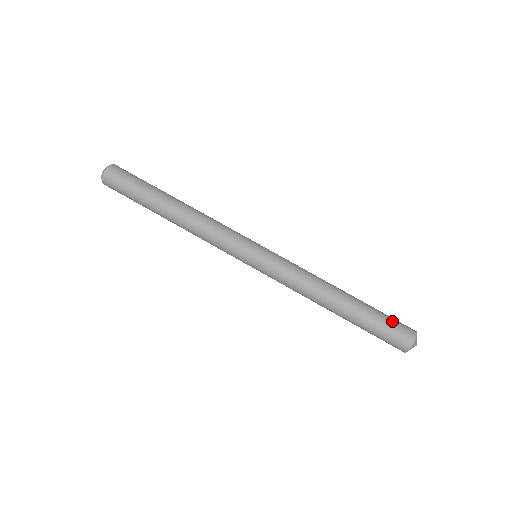
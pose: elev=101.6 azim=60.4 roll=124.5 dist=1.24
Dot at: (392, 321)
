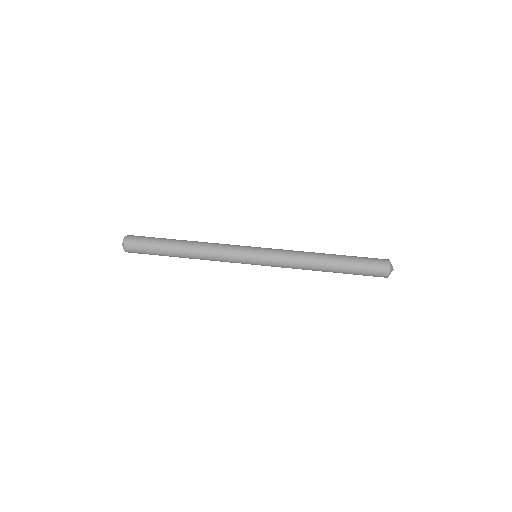
Dot at: (369, 259)
